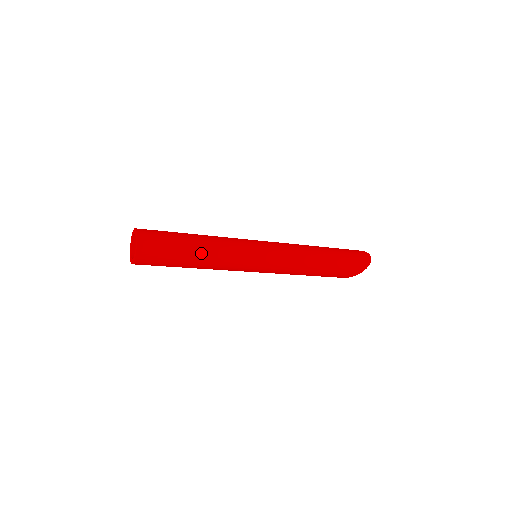
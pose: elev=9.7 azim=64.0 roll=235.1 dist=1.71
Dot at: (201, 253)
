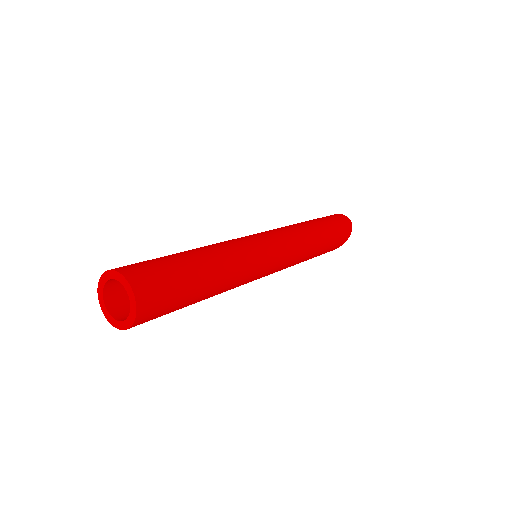
Dot at: (214, 276)
